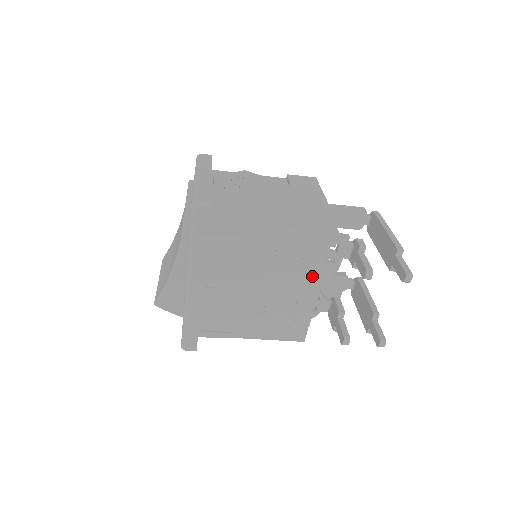
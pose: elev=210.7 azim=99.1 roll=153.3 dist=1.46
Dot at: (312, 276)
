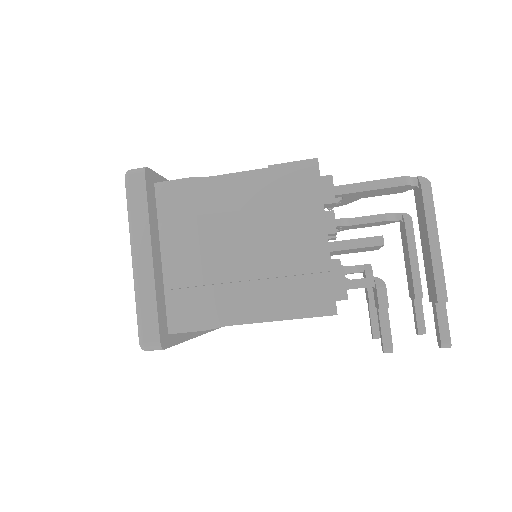
Dot at: occluded
